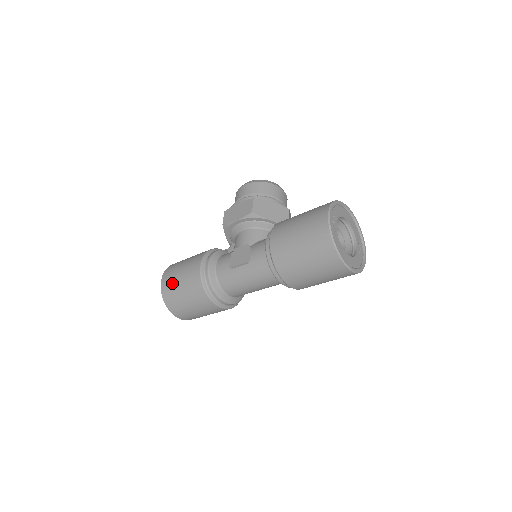
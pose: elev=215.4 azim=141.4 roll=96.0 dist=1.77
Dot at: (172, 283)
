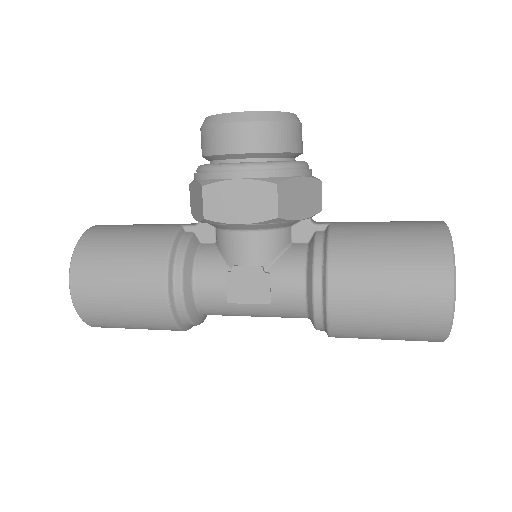
Dot at: (101, 305)
